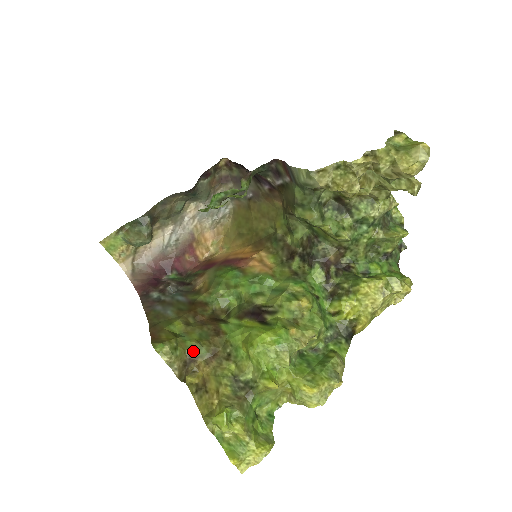
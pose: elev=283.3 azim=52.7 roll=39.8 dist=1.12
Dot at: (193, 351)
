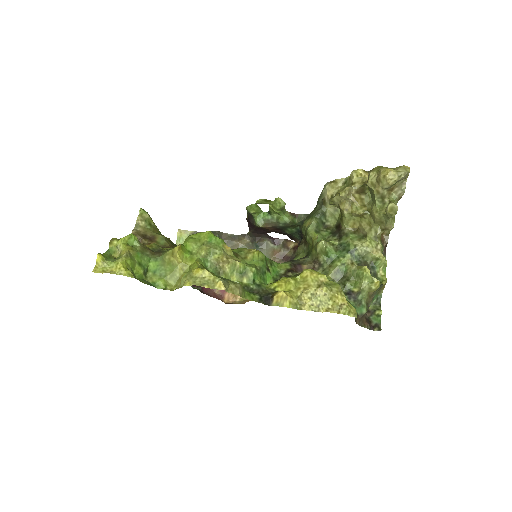
Dot at: (157, 236)
